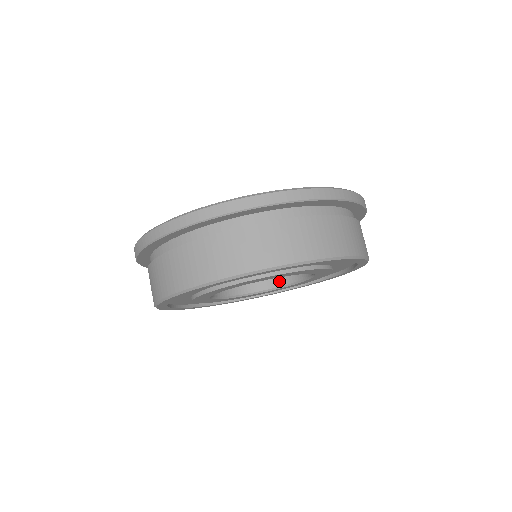
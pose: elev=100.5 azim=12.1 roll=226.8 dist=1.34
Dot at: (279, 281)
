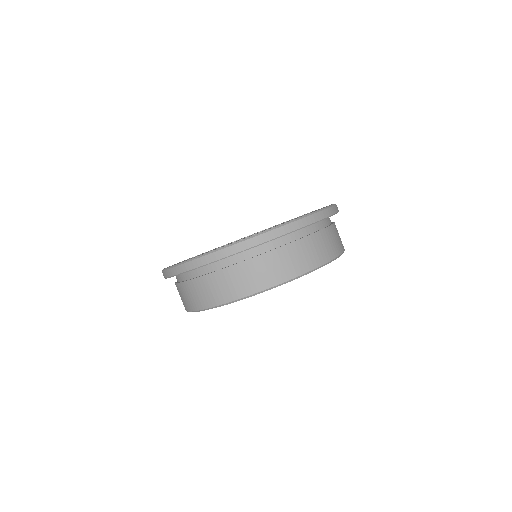
Dot at: occluded
